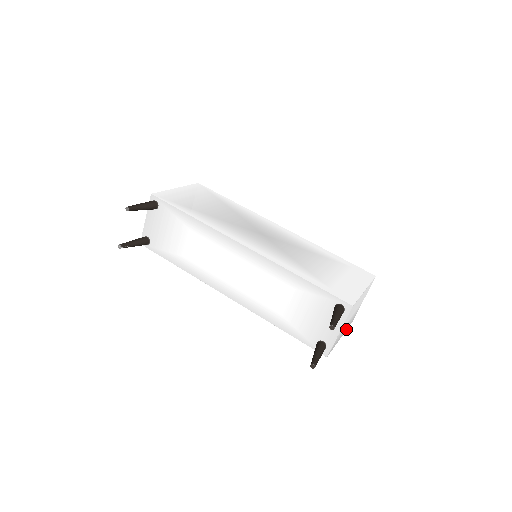
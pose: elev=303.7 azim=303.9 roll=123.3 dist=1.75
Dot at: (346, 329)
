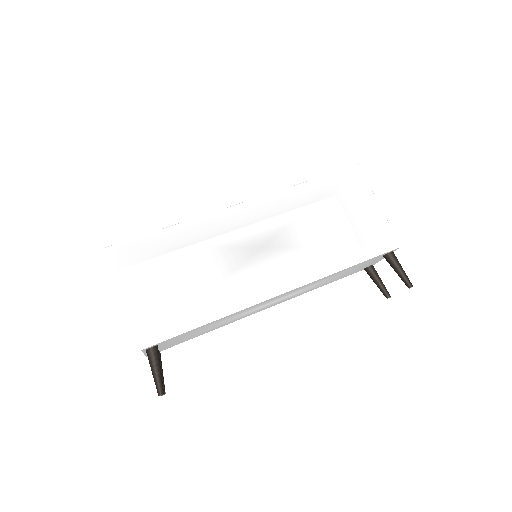
Dot at: occluded
